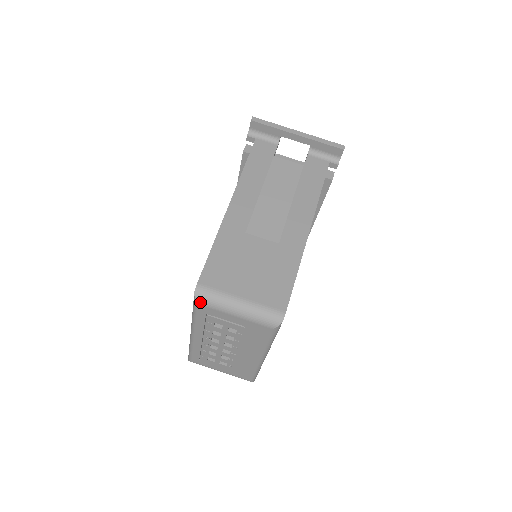
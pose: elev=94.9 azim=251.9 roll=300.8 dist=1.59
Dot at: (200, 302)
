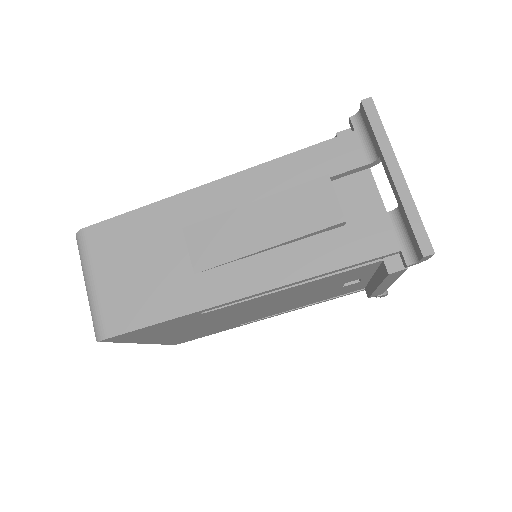
Dot at: (78, 245)
